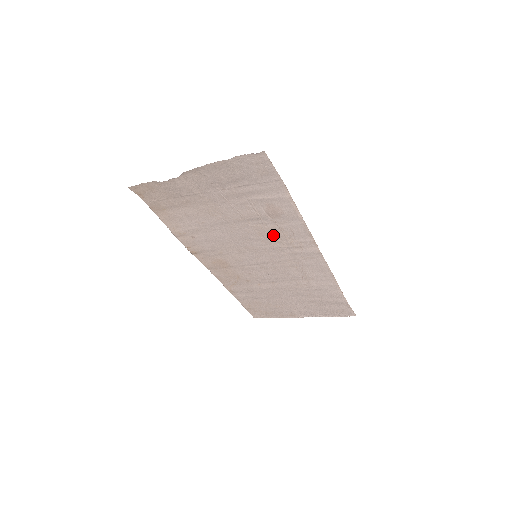
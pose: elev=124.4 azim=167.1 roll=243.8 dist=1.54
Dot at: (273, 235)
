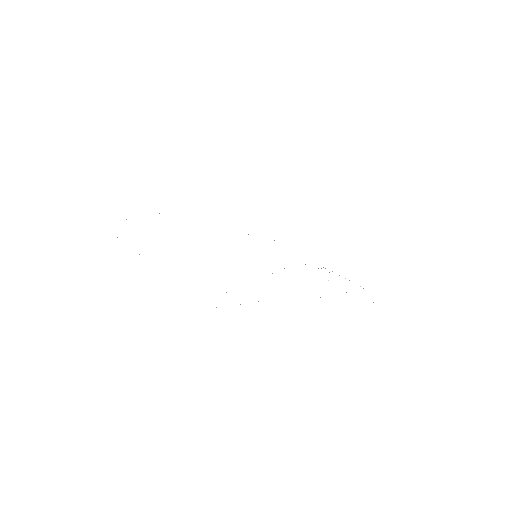
Dot at: occluded
